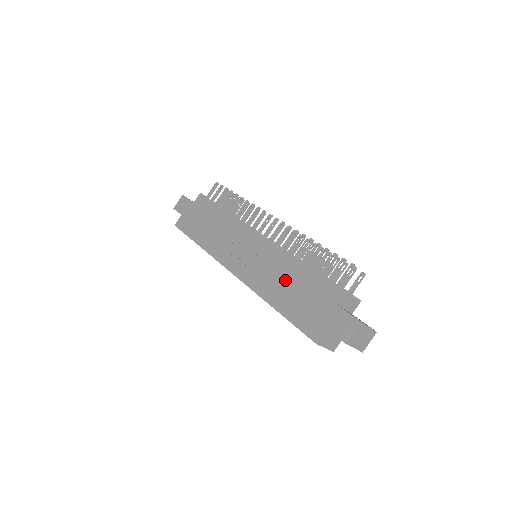
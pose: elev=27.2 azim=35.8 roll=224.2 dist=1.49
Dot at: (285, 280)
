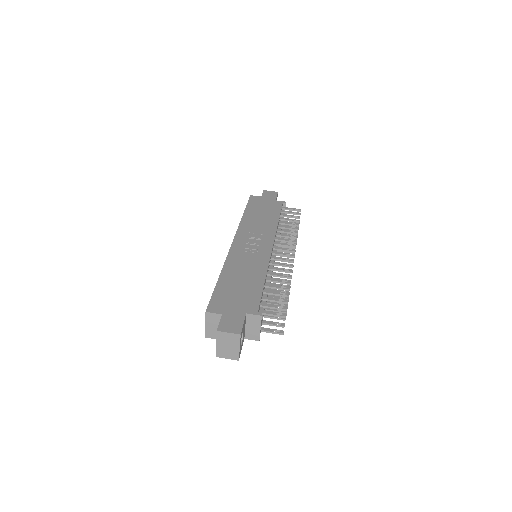
Dot at: (247, 275)
